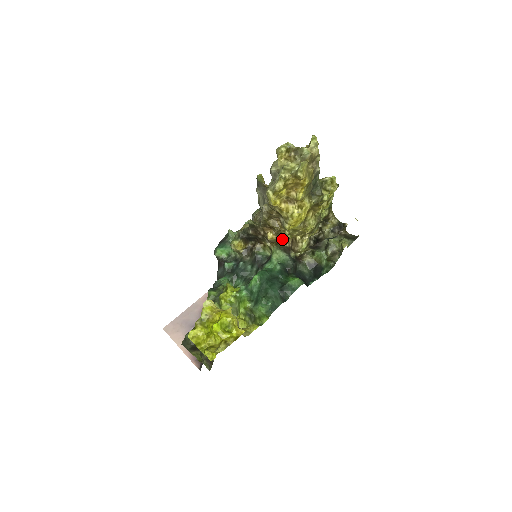
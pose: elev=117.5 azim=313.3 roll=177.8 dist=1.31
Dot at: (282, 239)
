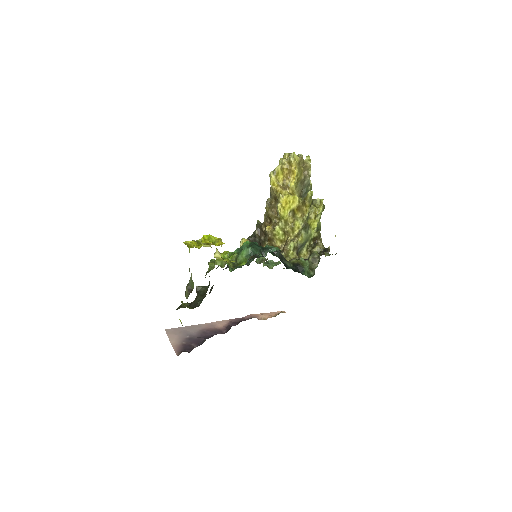
Dot at: (276, 229)
